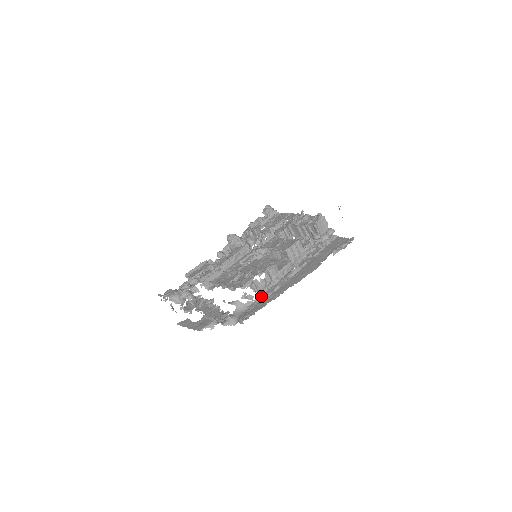
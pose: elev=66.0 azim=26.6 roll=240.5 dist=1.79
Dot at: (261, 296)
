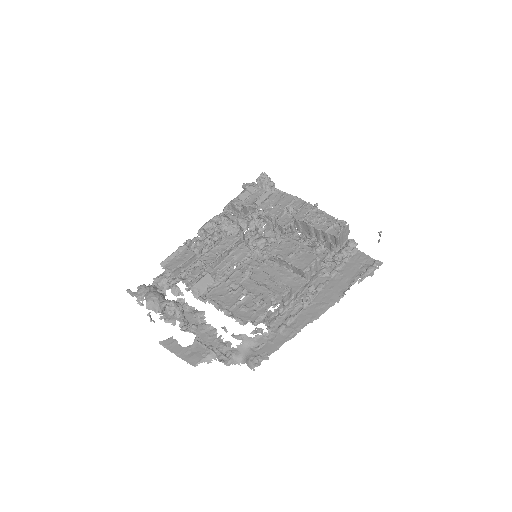
Dot at: (271, 327)
